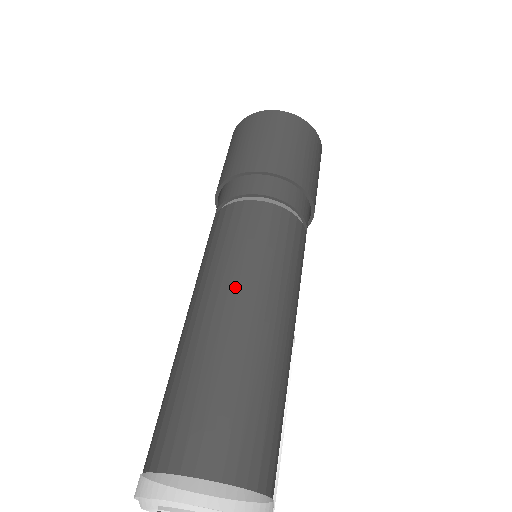
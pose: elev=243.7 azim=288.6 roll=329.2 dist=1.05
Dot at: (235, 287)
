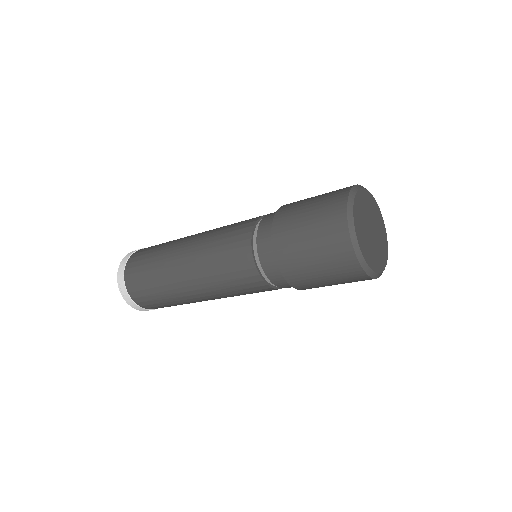
Dot at: (210, 295)
